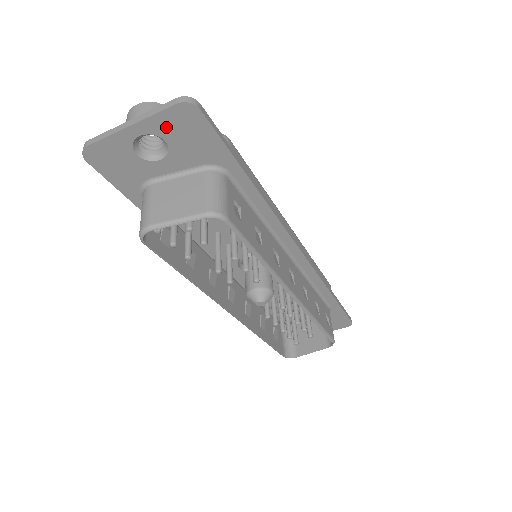
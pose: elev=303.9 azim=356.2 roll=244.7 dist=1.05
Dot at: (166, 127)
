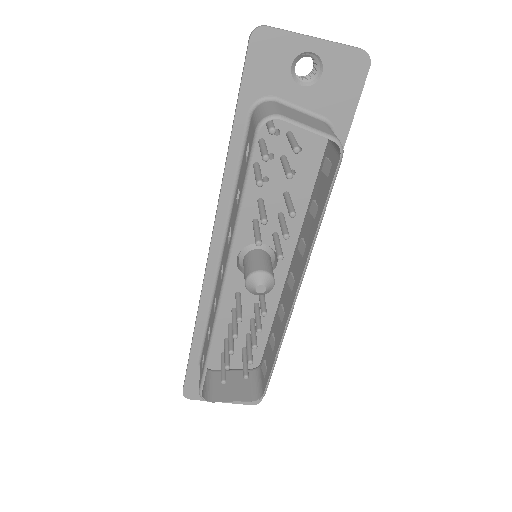
Dot at: (336, 61)
